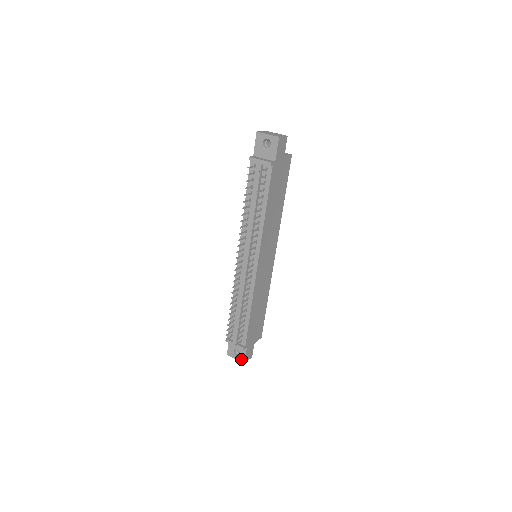
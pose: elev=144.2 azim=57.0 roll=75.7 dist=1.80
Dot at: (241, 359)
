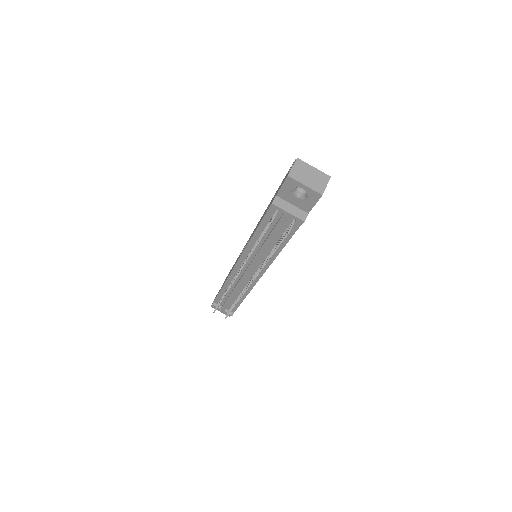
Dot at: occluded
